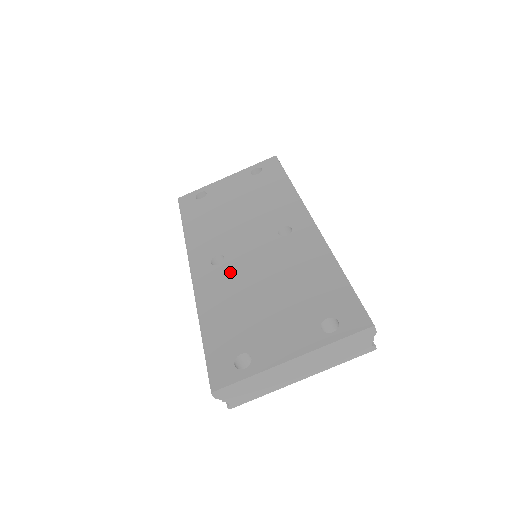
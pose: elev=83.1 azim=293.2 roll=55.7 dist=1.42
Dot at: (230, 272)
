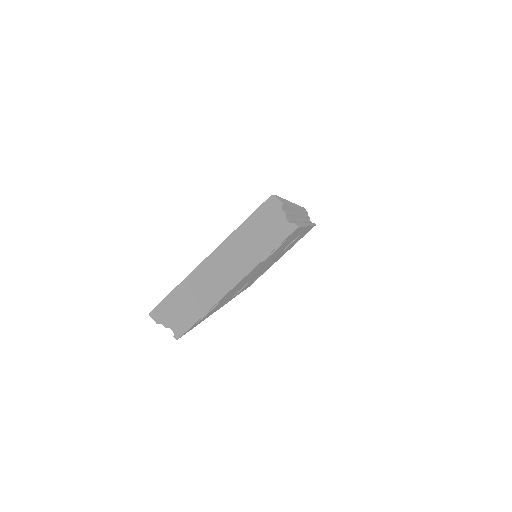
Dot at: occluded
